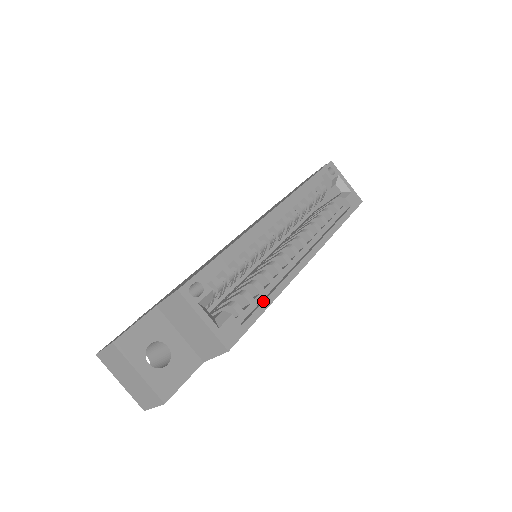
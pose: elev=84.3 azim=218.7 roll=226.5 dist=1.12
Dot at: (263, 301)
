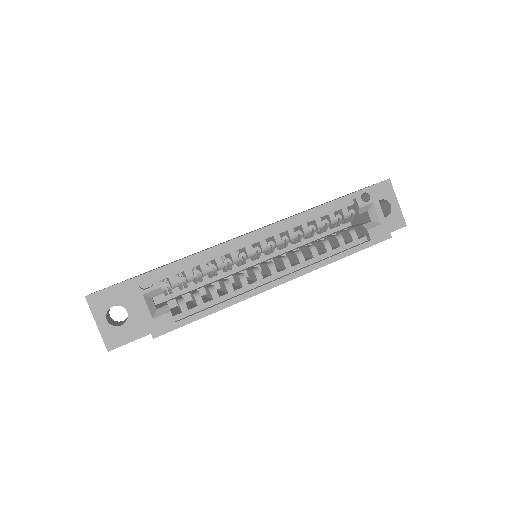
Dot at: (207, 308)
